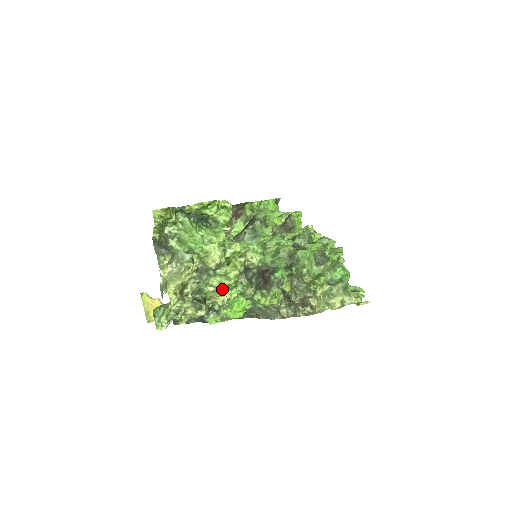
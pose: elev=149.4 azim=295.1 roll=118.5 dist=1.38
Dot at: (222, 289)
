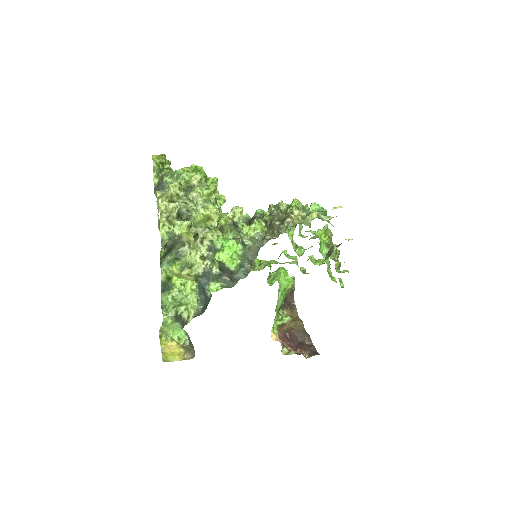
Dot at: (204, 201)
